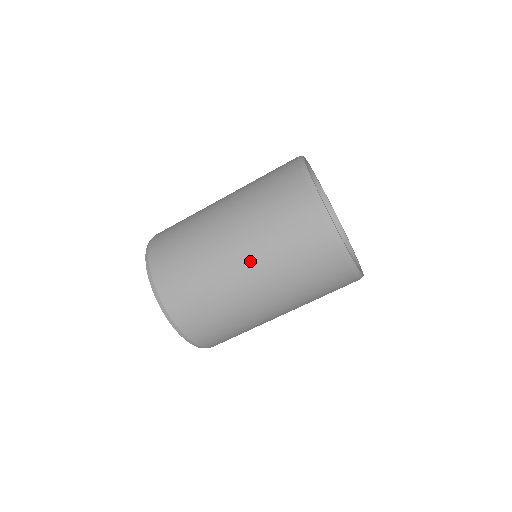
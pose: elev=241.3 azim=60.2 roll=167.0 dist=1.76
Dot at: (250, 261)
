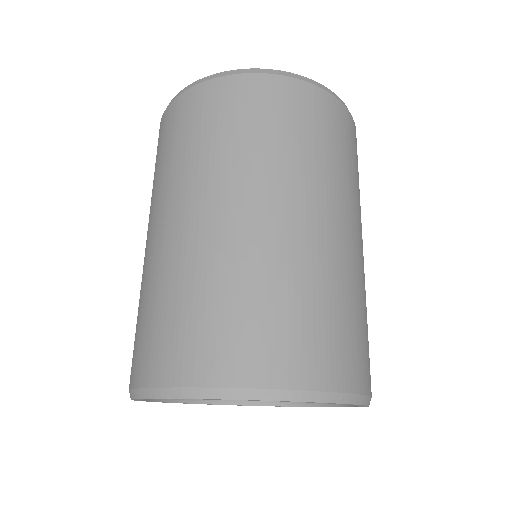
Dot at: (199, 197)
